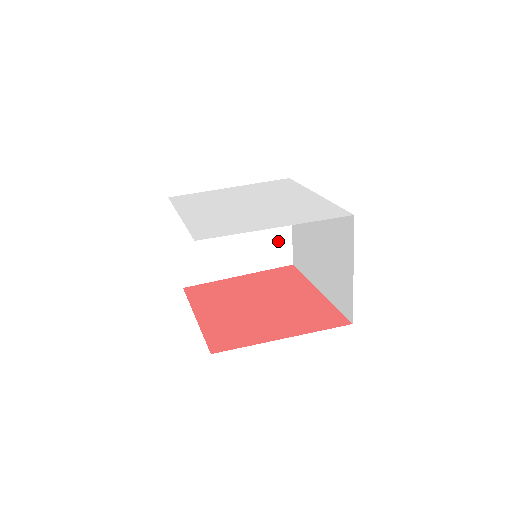
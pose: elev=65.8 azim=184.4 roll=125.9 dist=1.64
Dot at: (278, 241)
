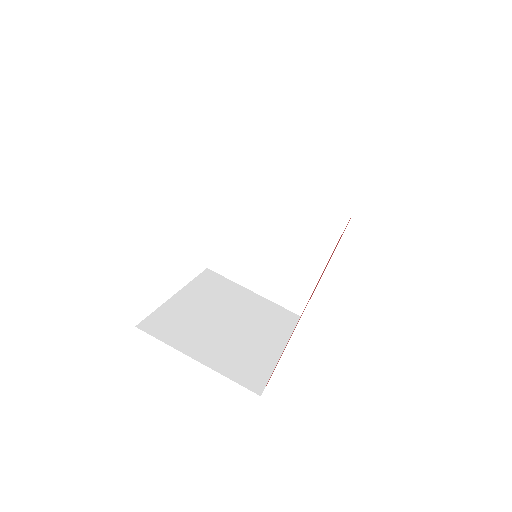
Dot at: (318, 195)
